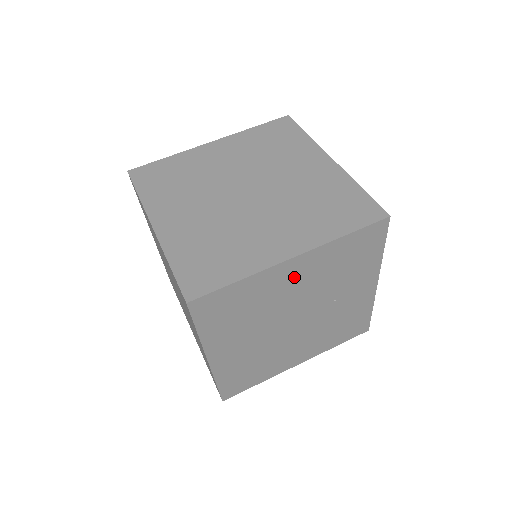
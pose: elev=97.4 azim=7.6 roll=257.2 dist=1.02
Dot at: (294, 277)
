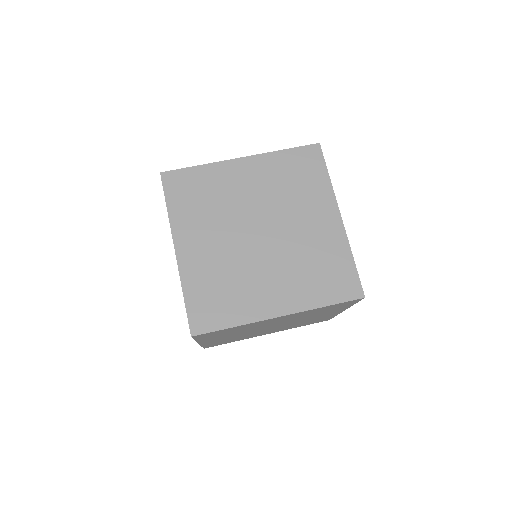
Dot at: occluded
